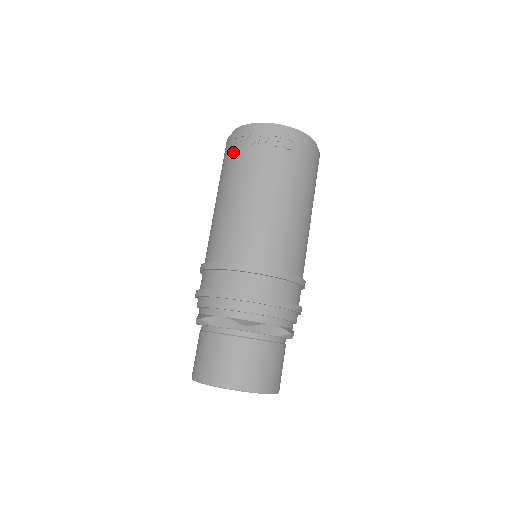
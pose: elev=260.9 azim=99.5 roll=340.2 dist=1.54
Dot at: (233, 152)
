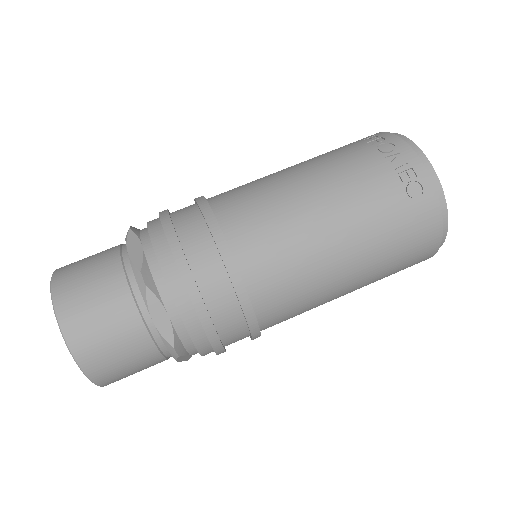
Dot at: (358, 143)
